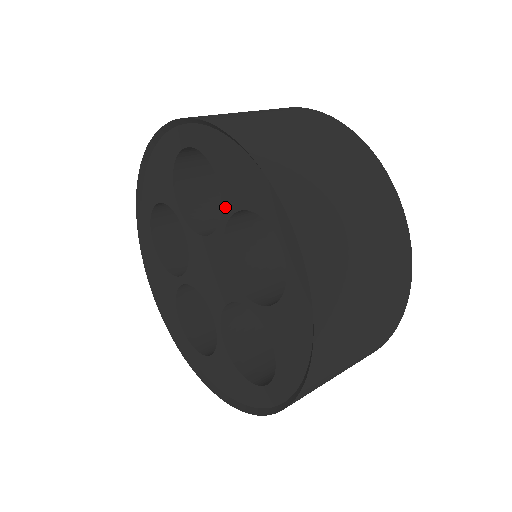
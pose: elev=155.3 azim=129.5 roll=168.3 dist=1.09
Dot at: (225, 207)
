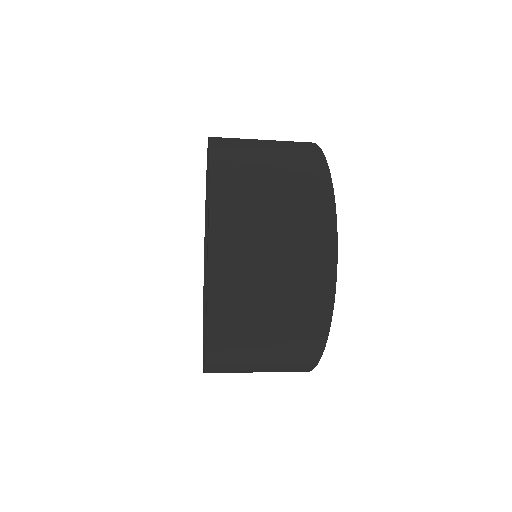
Dot at: occluded
